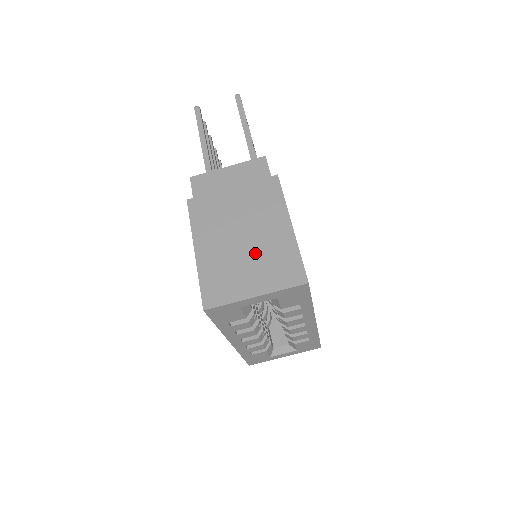
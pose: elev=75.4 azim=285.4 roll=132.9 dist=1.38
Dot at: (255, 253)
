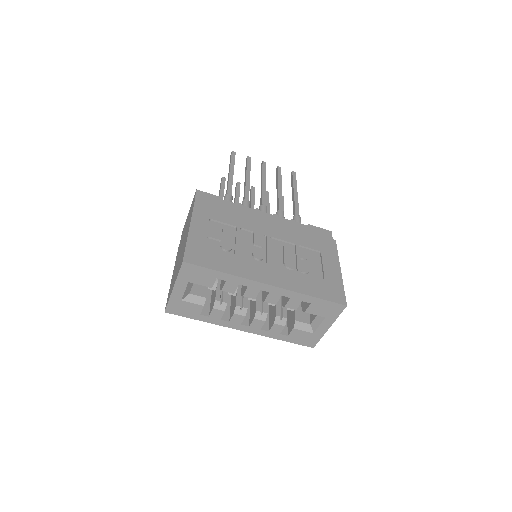
Dot at: (179, 259)
